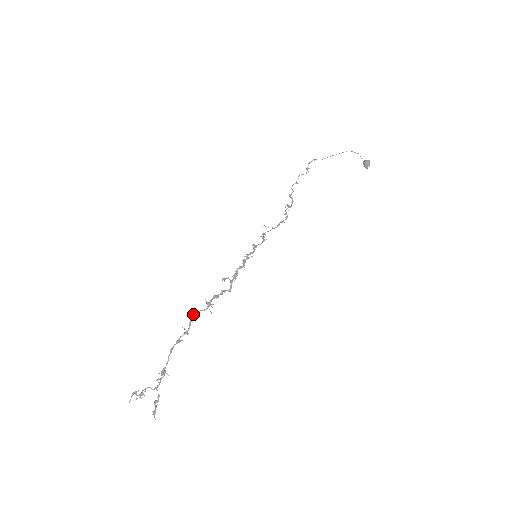
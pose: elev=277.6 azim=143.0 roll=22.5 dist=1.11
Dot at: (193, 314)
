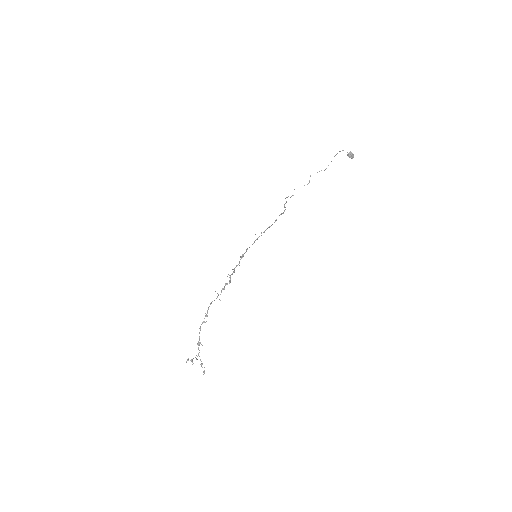
Dot at: (210, 303)
